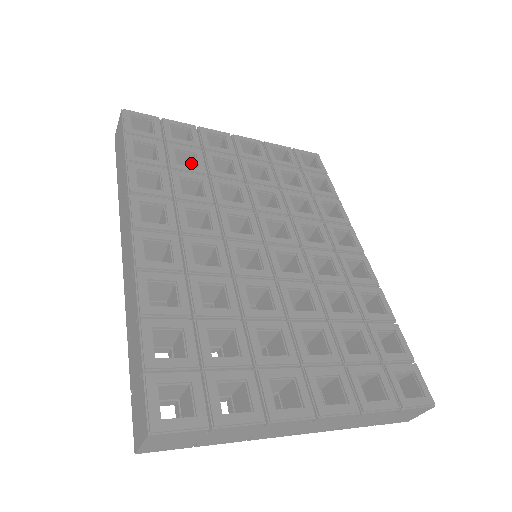
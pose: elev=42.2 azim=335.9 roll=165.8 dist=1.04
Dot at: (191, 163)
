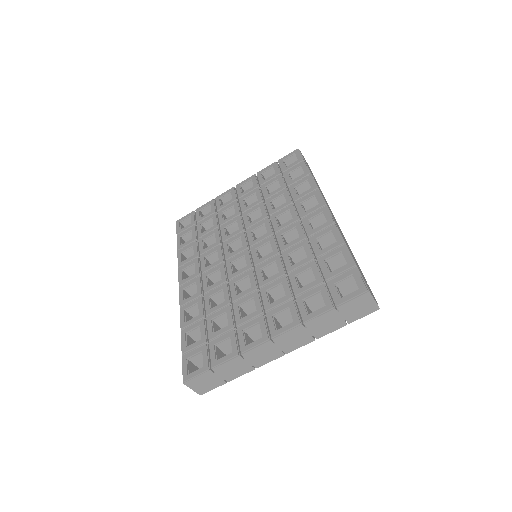
Dot at: occluded
